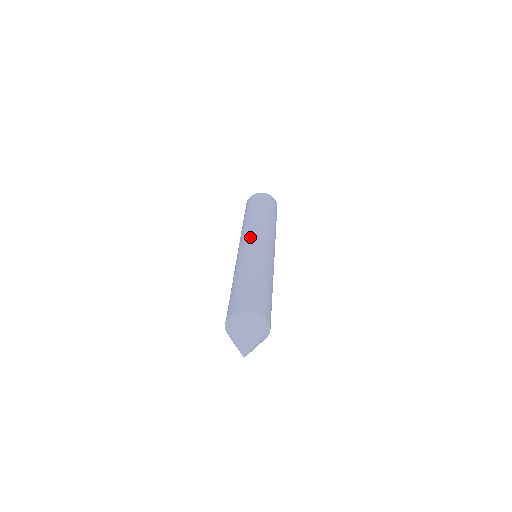
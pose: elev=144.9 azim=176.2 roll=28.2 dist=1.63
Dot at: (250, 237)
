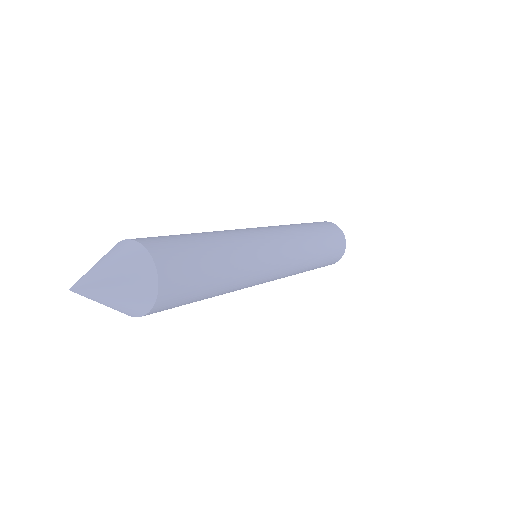
Dot at: occluded
